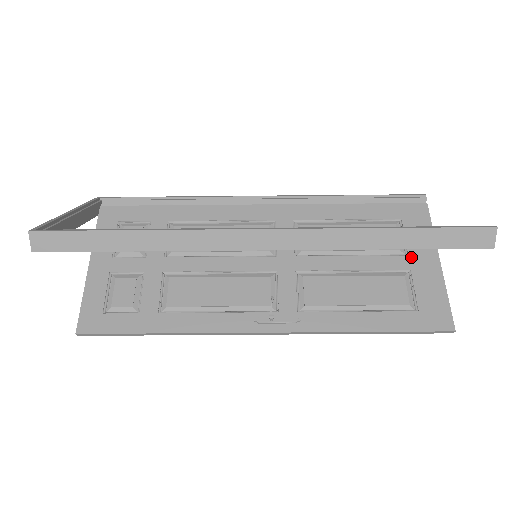
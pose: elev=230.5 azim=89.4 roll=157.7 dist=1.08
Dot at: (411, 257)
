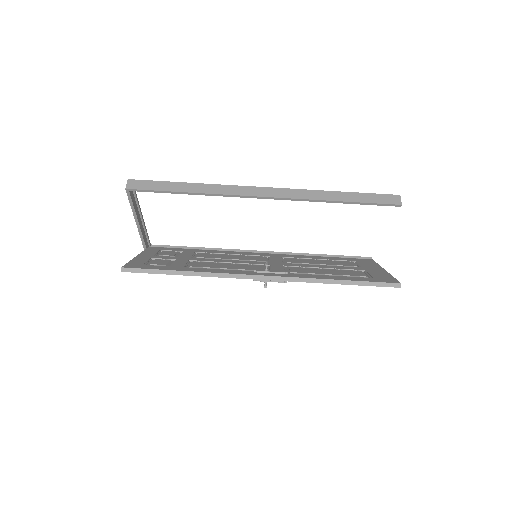
Dot at: (364, 268)
